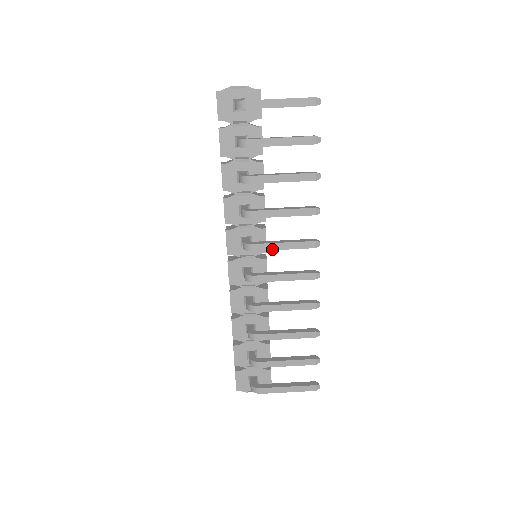
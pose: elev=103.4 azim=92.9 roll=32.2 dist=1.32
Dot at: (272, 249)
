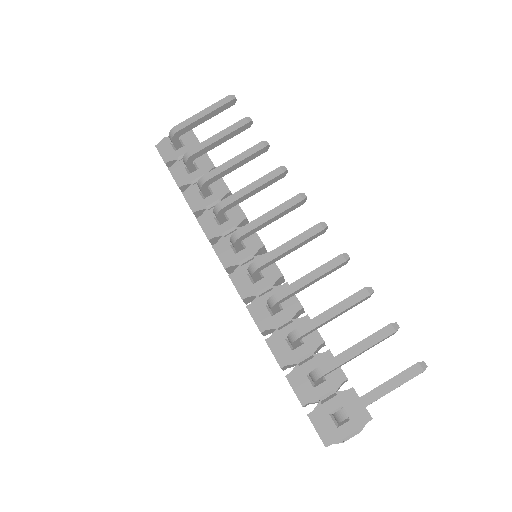
Dot at: (259, 224)
